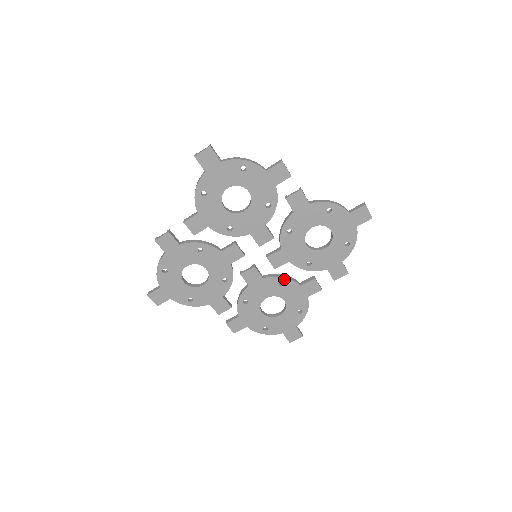
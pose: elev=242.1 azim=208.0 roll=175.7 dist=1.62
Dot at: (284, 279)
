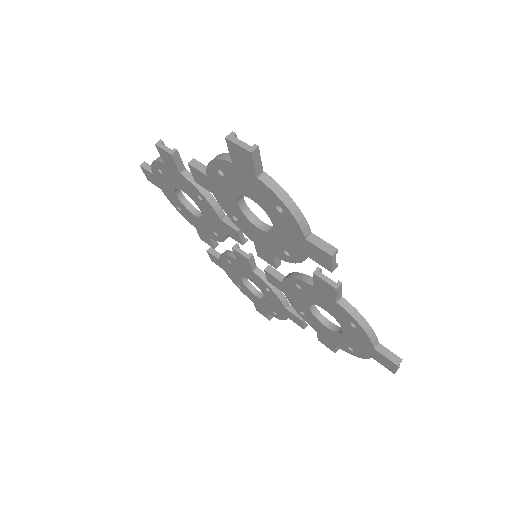
Dot at: (294, 280)
